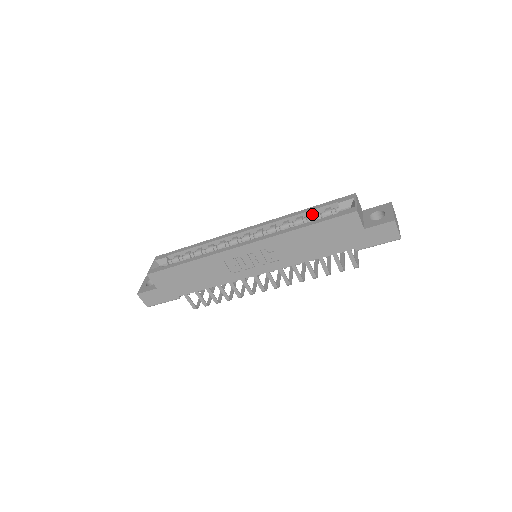
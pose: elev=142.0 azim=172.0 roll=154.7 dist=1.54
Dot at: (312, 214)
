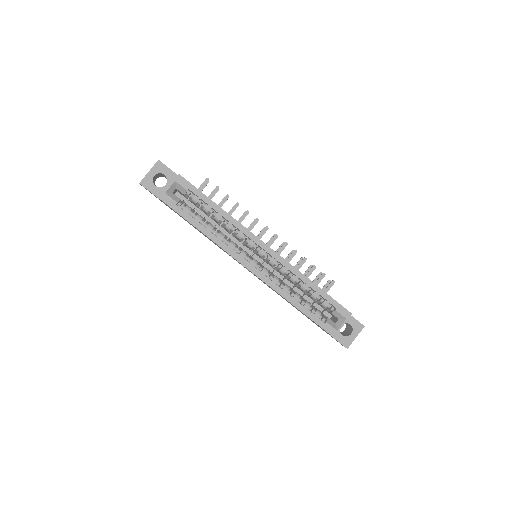
Dot at: (315, 295)
